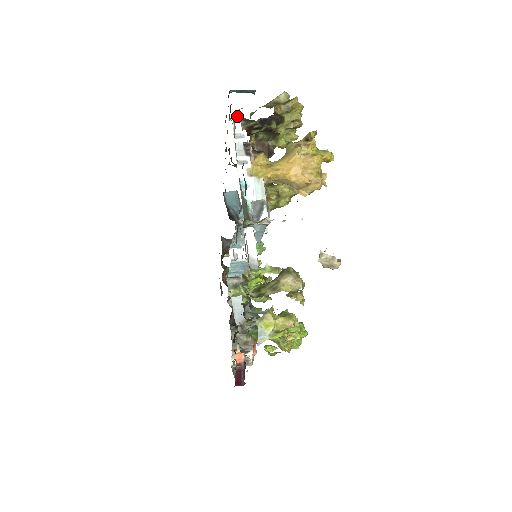
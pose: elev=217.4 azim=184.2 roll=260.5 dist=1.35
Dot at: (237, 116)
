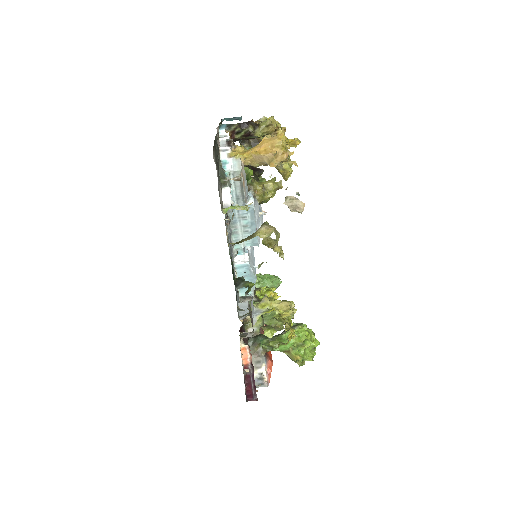
Dot at: (222, 125)
